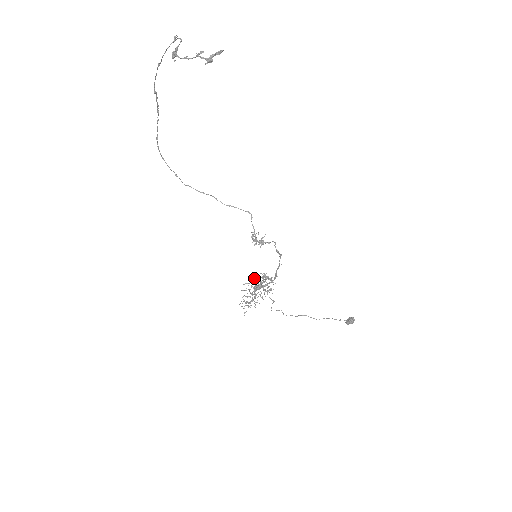
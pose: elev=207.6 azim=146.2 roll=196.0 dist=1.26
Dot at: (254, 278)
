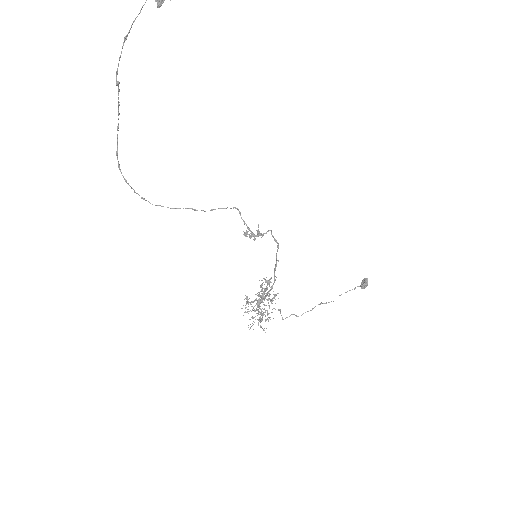
Dot at: (247, 298)
